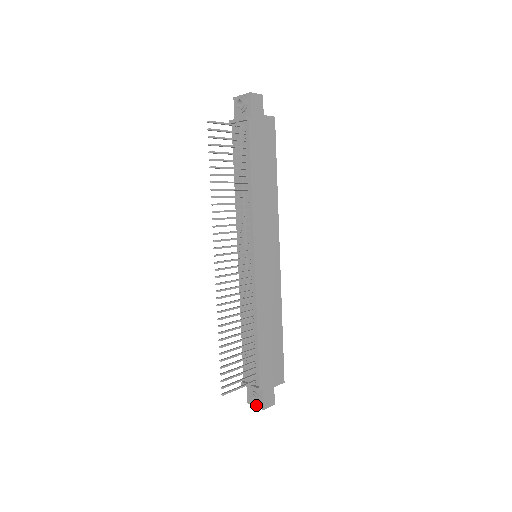
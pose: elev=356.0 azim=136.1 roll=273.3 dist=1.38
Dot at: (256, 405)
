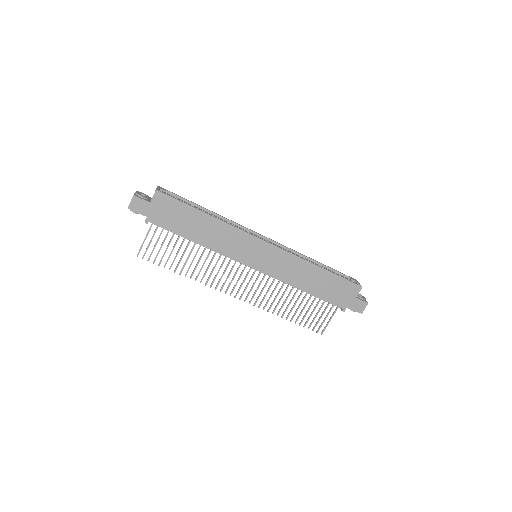
Dot at: occluded
